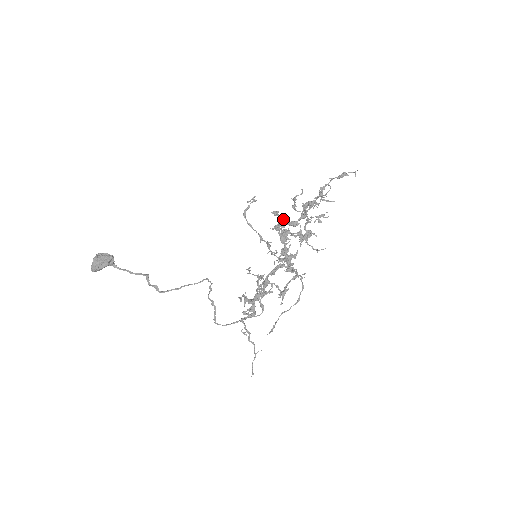
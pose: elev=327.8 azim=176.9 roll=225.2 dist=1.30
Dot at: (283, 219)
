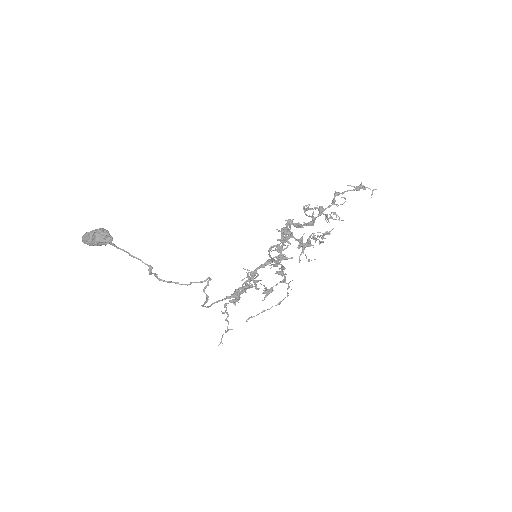
Dot at: occluded
